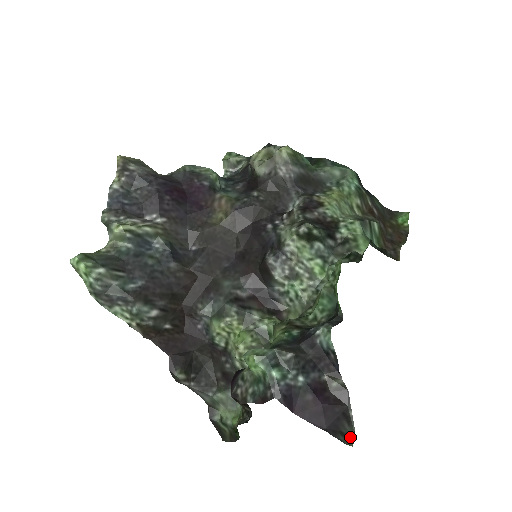
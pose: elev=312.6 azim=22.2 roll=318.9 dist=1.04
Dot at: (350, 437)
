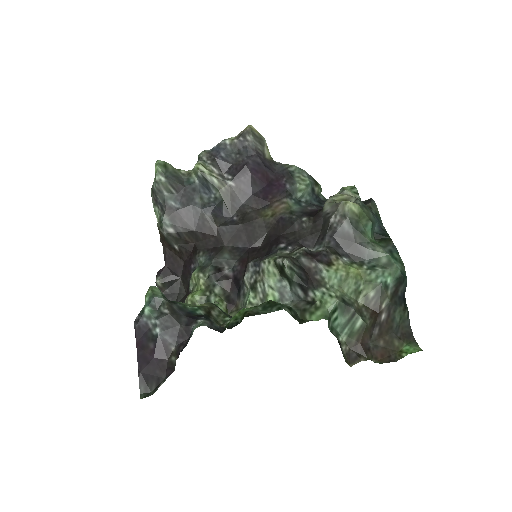
Dot at: (147, 394)
